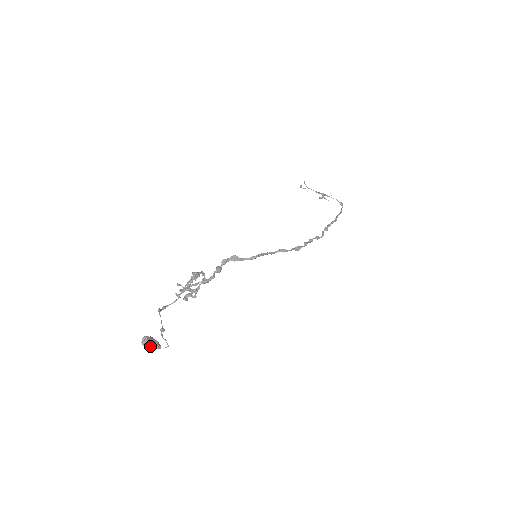
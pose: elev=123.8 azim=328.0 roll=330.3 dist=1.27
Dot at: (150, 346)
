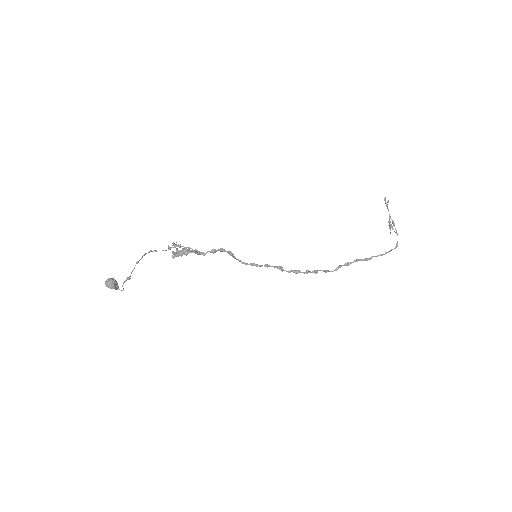
Dot at: (109, 287)
